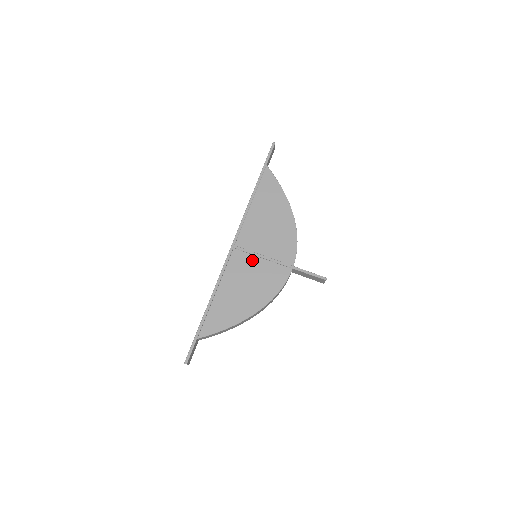
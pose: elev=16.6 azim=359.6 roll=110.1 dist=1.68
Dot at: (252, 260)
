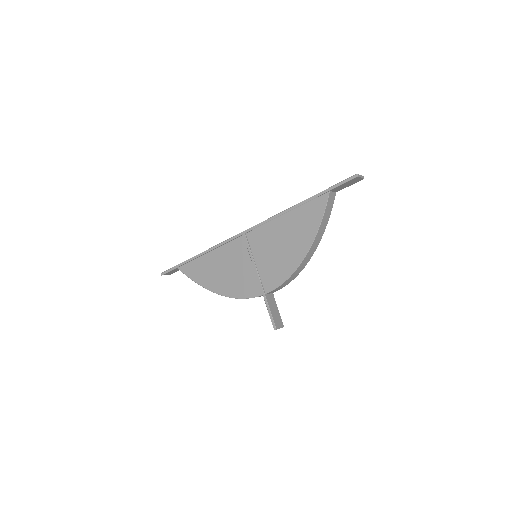
Dot at: (246, 257)
